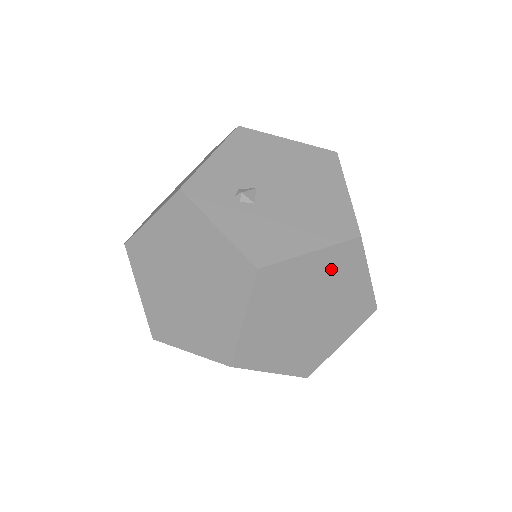
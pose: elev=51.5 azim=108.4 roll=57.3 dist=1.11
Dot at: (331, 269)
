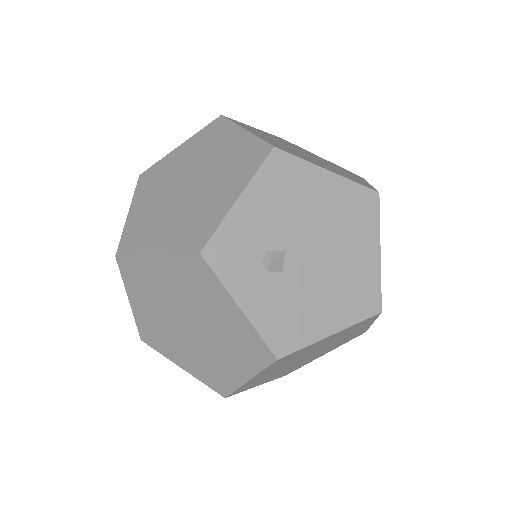
Dot at: (342, 334)
